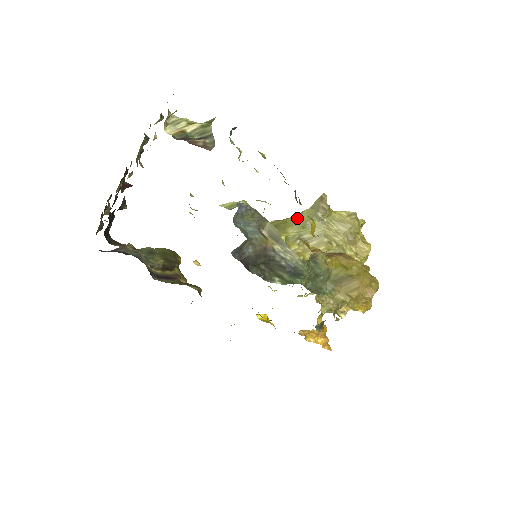
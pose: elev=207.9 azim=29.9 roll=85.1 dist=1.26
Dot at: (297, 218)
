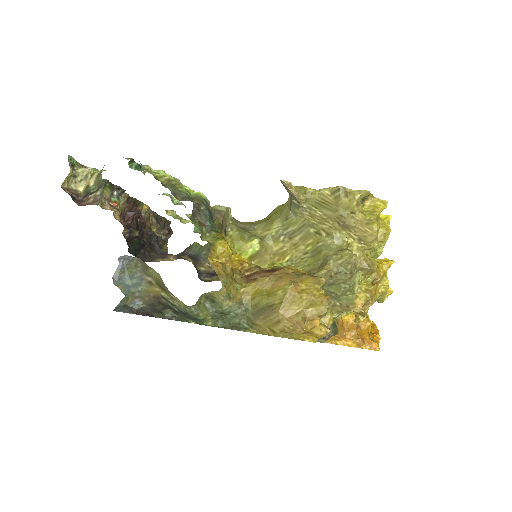
Dot at: (287, 204)
